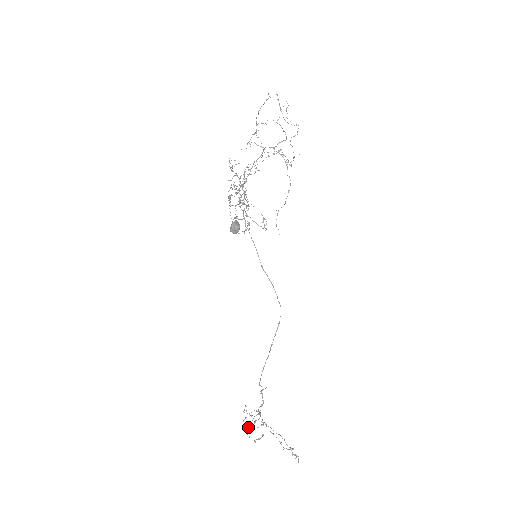
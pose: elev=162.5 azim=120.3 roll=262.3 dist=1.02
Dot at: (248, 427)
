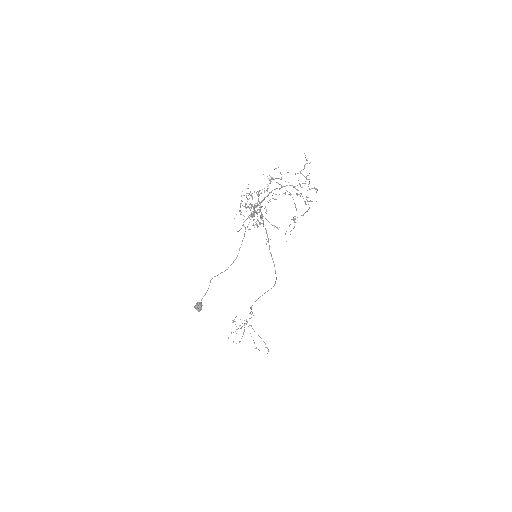
Dot at: (231, 333)
